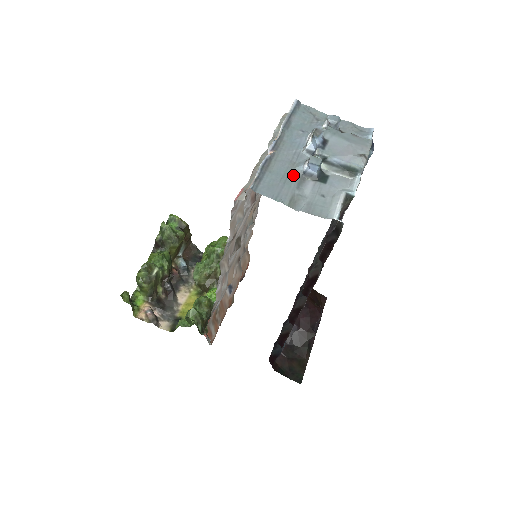
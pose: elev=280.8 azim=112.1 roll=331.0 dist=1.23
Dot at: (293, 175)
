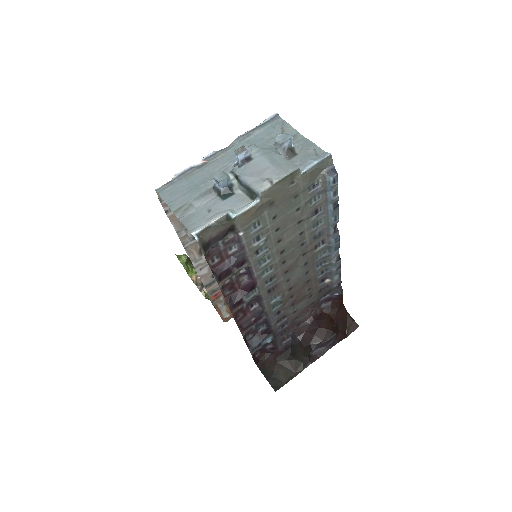
Dot at: (204, 186)
